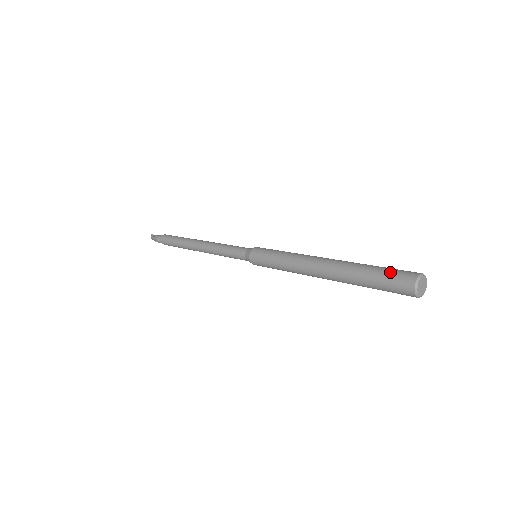
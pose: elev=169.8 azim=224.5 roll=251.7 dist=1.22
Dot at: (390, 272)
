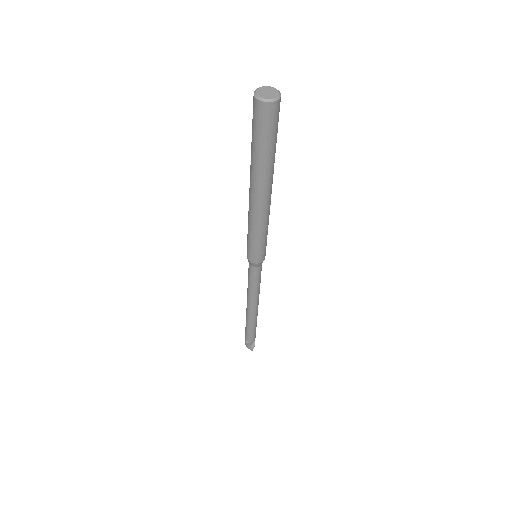
Dot at: occluded
